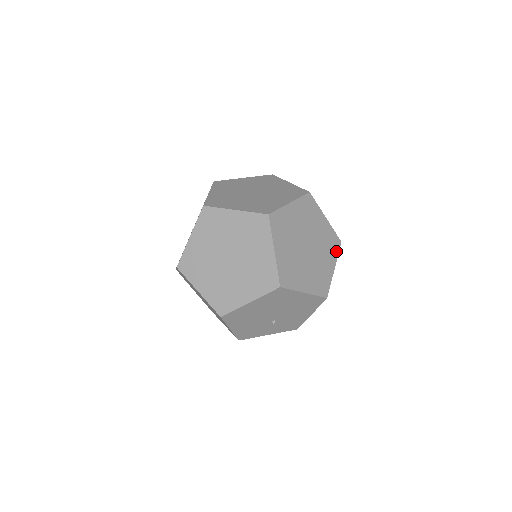
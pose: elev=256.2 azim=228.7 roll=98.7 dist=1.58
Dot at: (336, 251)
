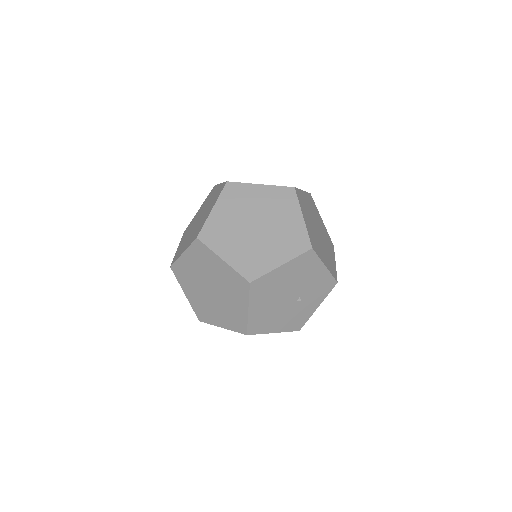
Dot at: (294, 200)
